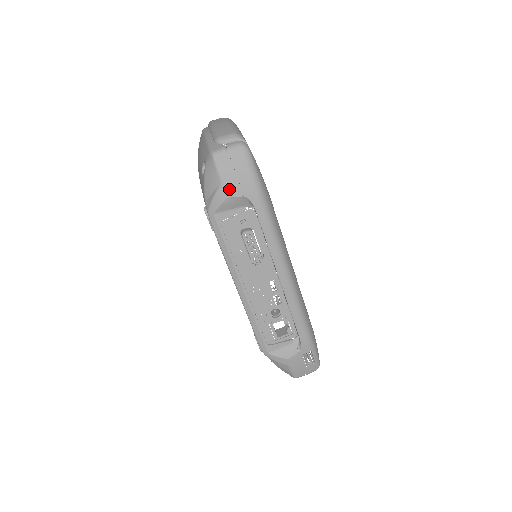
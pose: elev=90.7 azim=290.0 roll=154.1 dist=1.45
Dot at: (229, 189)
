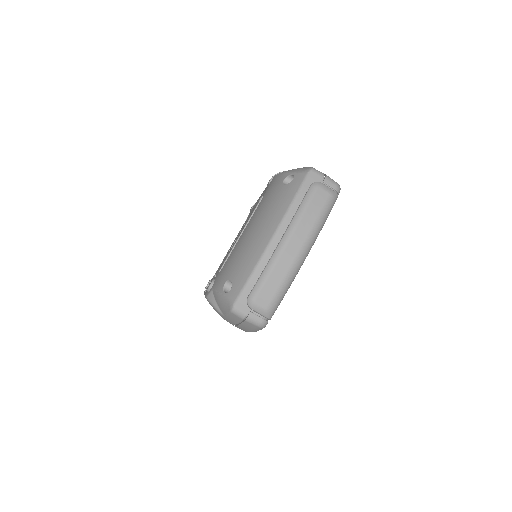
Dot at: (227, 320)
